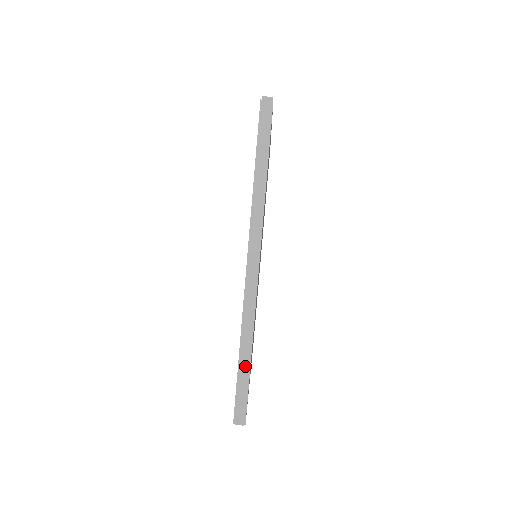
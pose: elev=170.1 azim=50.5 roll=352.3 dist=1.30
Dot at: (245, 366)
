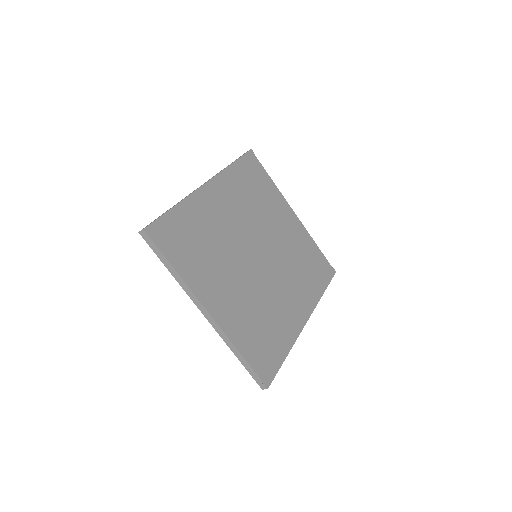
Dot at: (167, 211)
